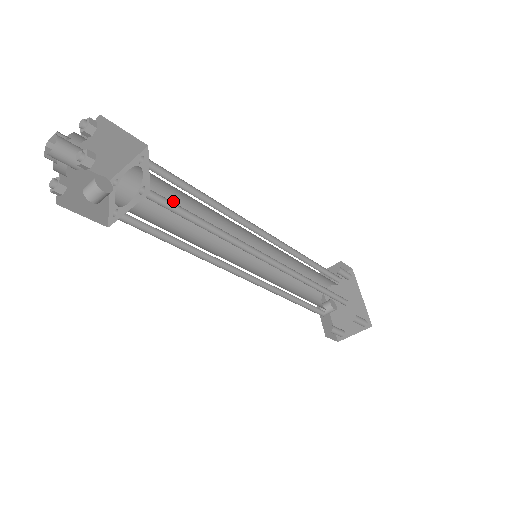
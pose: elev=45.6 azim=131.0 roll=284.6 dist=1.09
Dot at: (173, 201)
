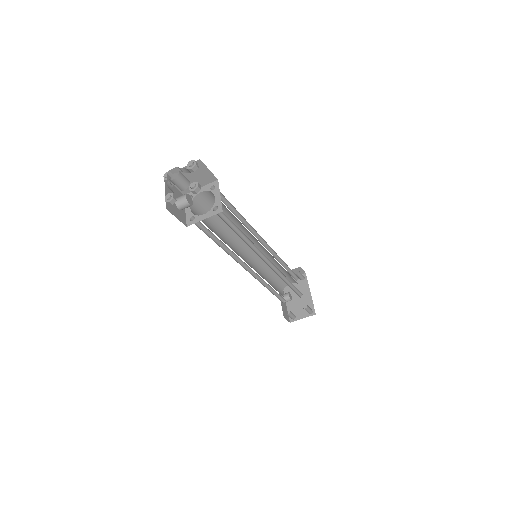
Dot at: occluded
